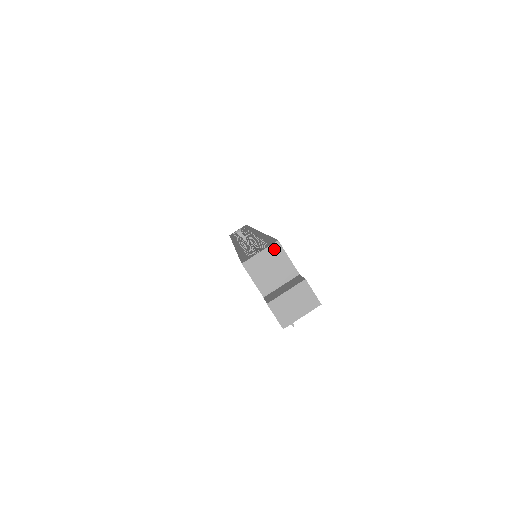
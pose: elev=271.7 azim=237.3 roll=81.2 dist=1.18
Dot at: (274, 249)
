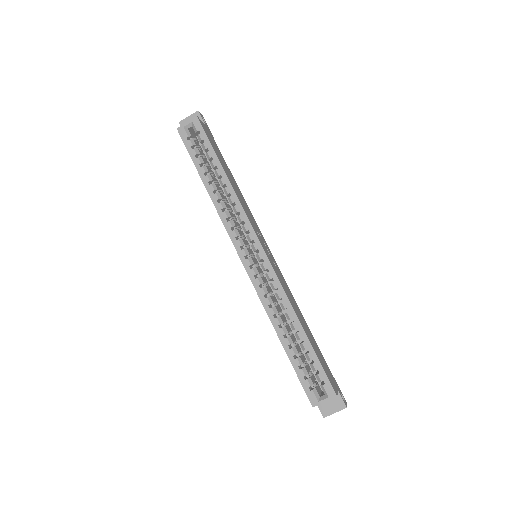
Dot at: occluded
